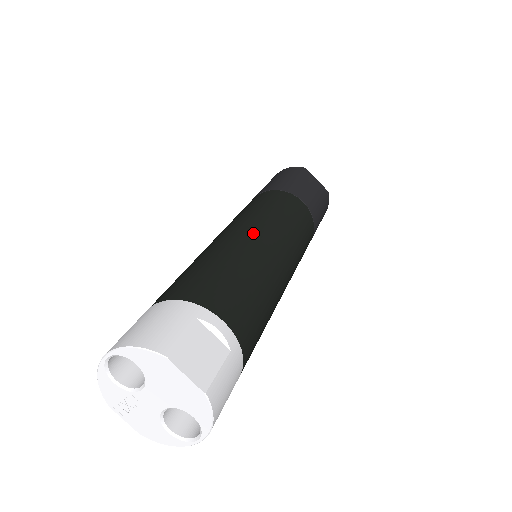
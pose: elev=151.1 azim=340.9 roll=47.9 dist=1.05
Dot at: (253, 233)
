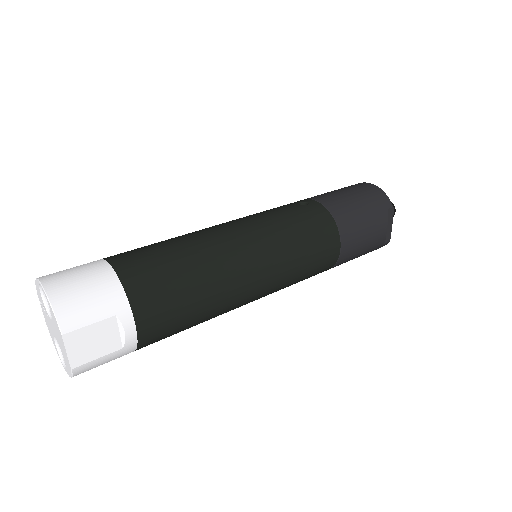
Dot at: (251, 258)
